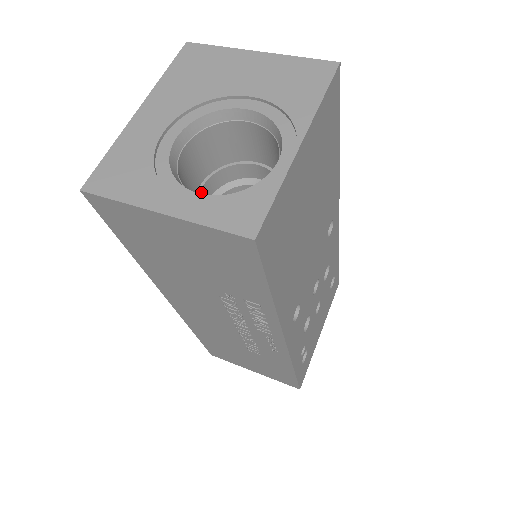
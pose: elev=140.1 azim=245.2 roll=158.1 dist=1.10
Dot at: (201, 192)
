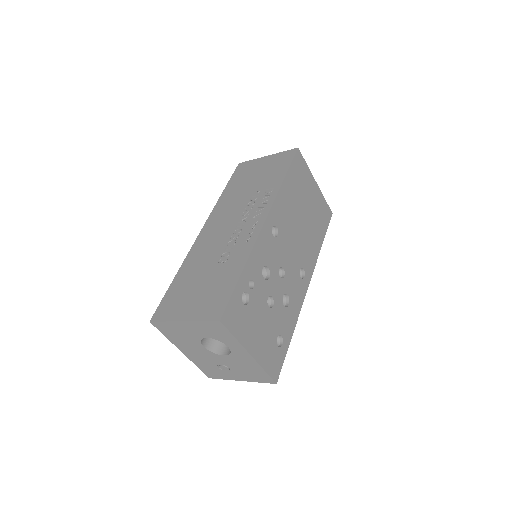
Dot at: occluded
